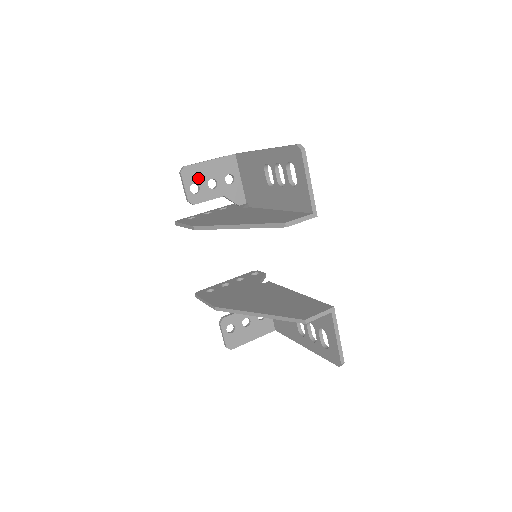
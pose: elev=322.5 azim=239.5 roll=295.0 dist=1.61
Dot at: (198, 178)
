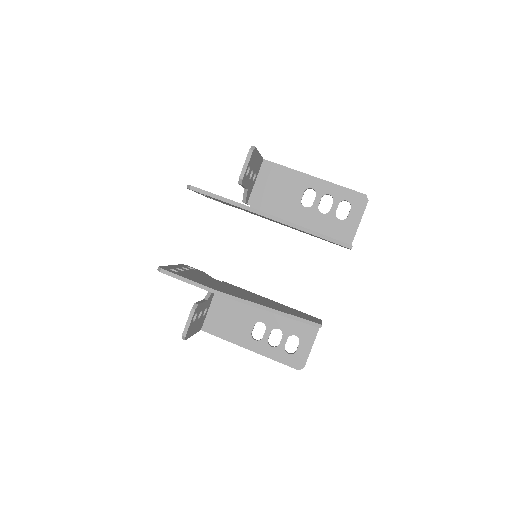
Dot at: (252, 163)
